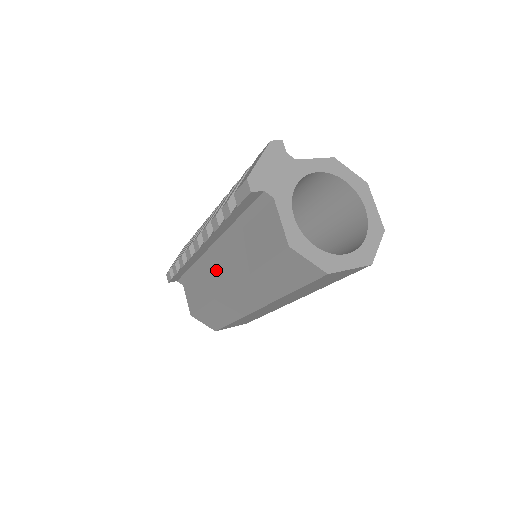
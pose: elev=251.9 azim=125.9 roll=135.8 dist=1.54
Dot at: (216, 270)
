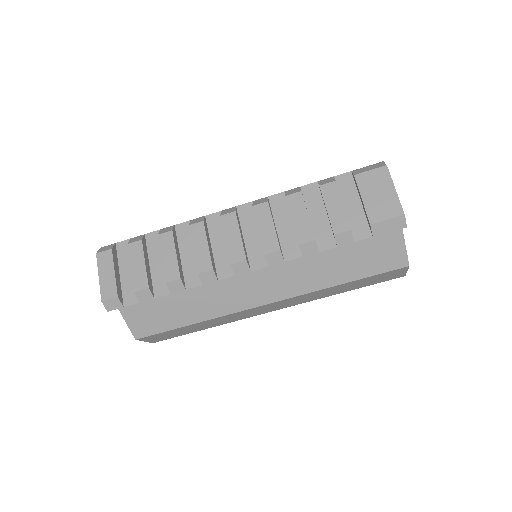
Dot at: (242, 286)
